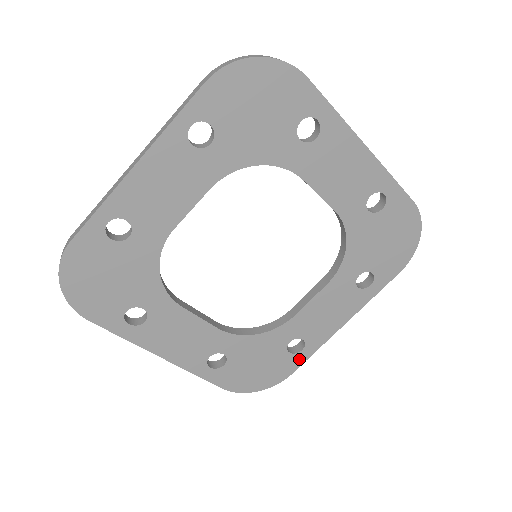
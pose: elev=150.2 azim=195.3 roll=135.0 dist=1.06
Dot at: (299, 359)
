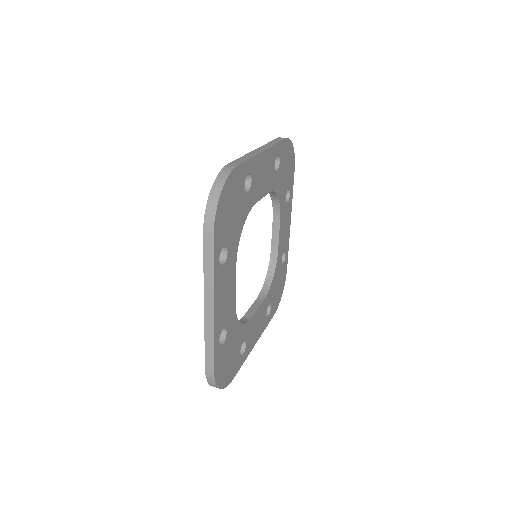
Dot at: (286, 260)
